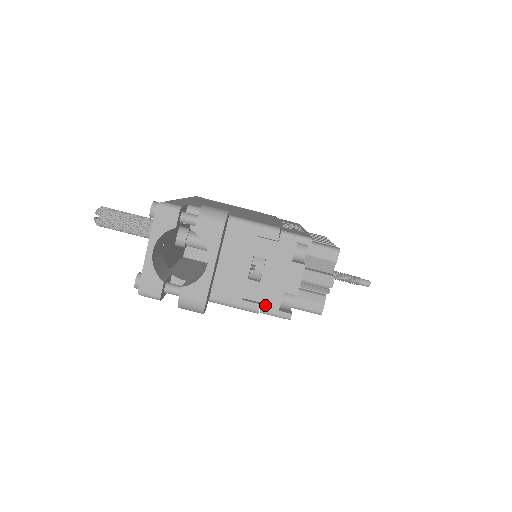
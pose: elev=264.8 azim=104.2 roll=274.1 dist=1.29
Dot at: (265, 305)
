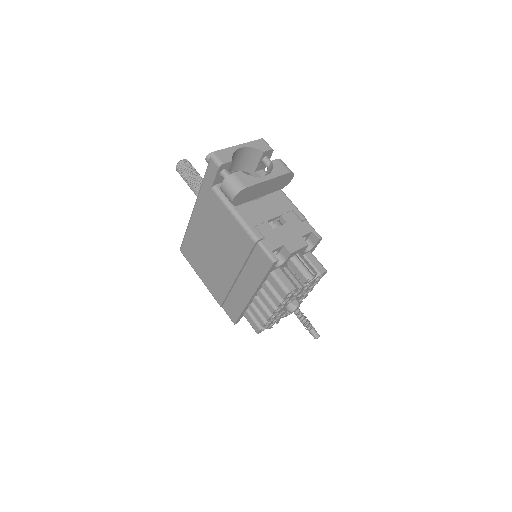
Dot at: (266, 241)
